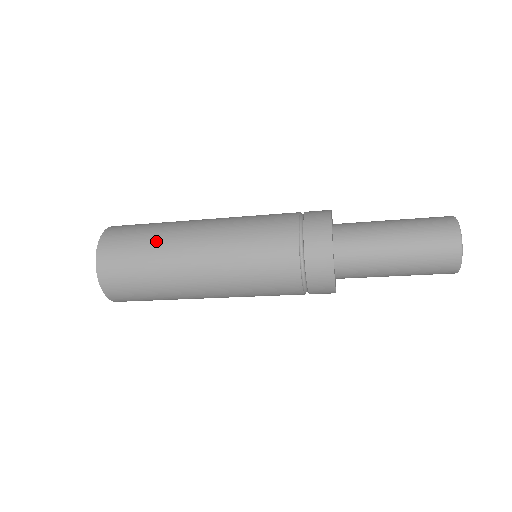
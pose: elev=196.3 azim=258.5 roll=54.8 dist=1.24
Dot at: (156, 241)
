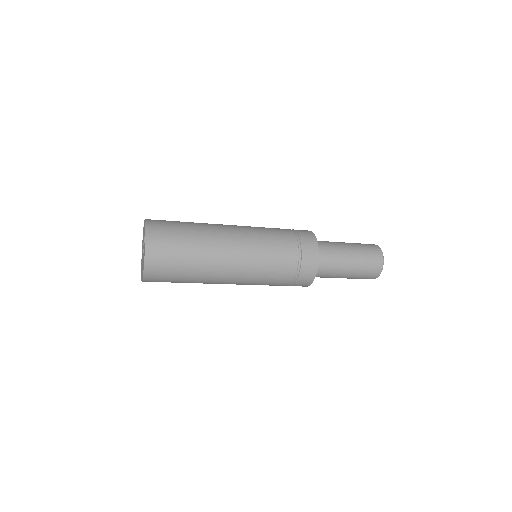
Dot at: (196, 257)
